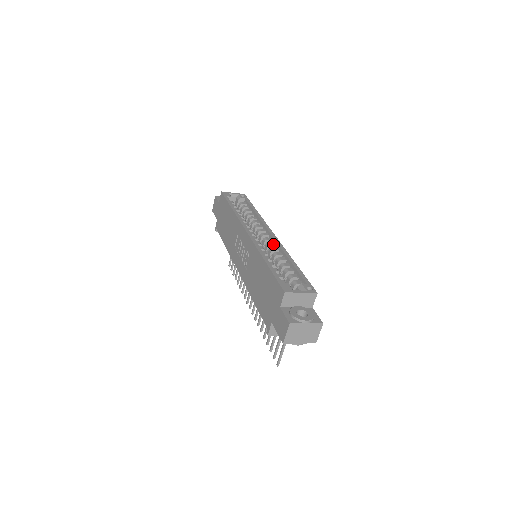
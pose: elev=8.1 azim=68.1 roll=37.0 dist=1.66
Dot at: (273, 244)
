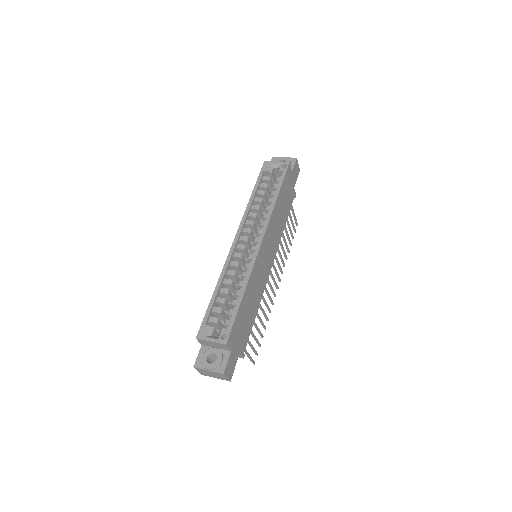
Dot at: (251, 258)
